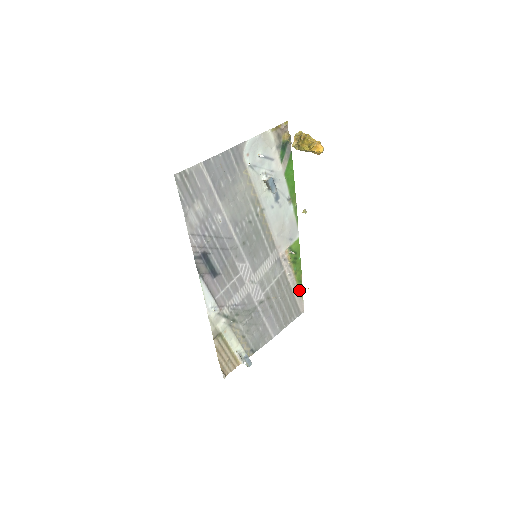
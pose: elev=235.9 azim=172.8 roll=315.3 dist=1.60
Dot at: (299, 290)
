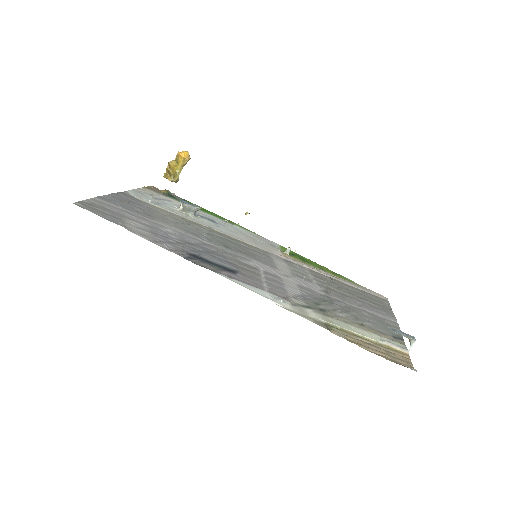
Dot at: (350, 282)
